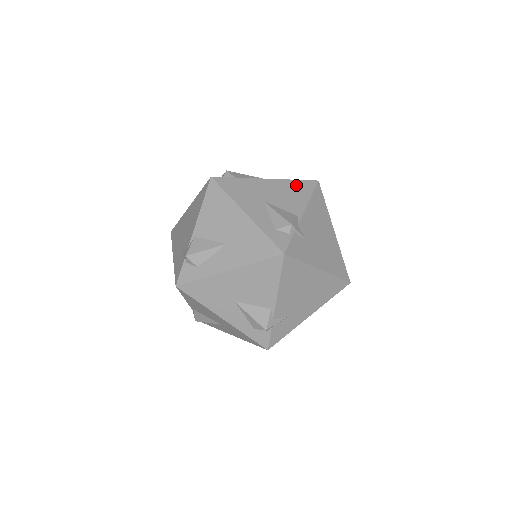
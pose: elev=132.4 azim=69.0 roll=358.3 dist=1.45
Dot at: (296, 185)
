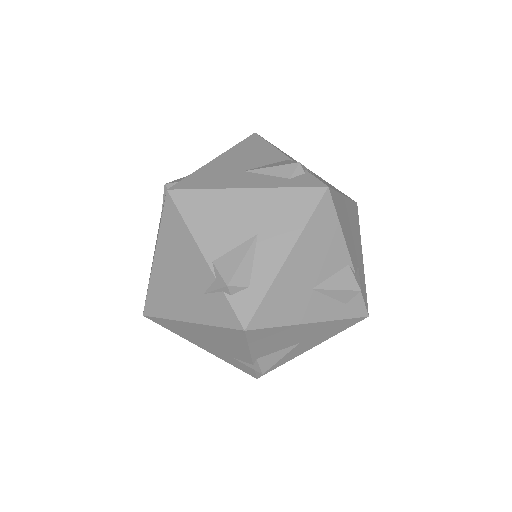
Dot at: (246, 145)
